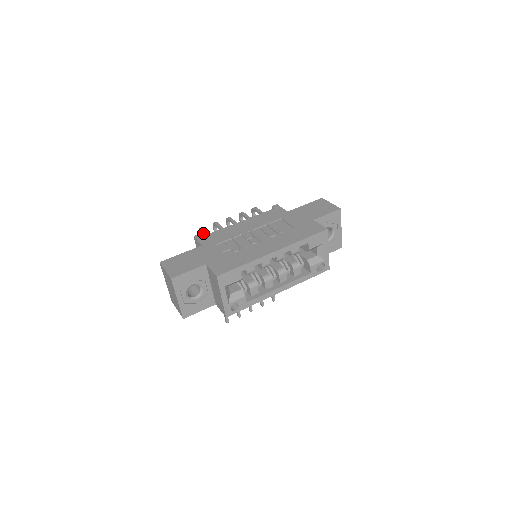
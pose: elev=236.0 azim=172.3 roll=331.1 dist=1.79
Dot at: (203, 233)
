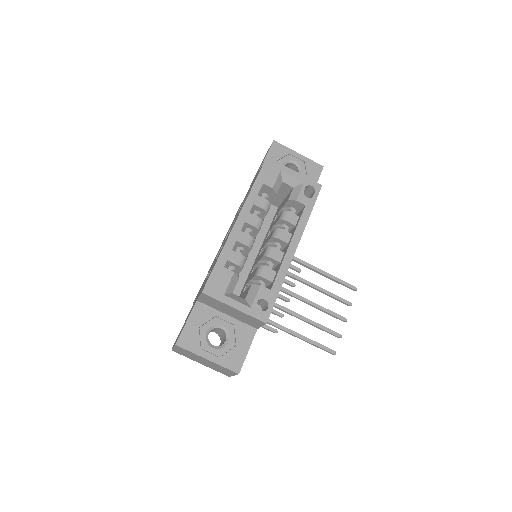
Dot at: occluded
